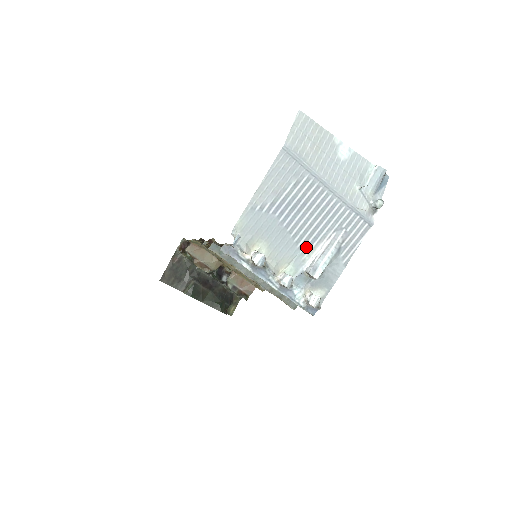
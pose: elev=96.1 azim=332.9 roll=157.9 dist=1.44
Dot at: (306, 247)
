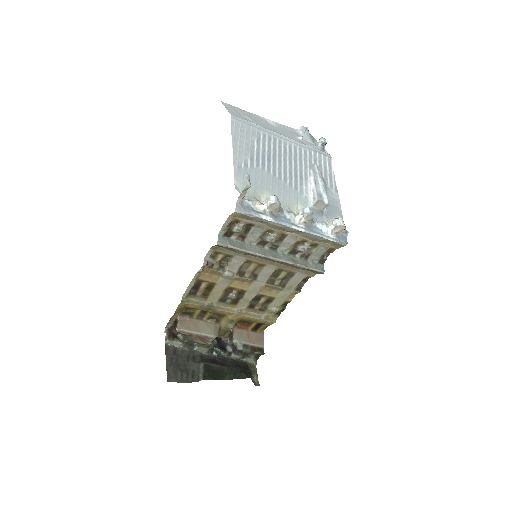
Dot at: (300, 186)
